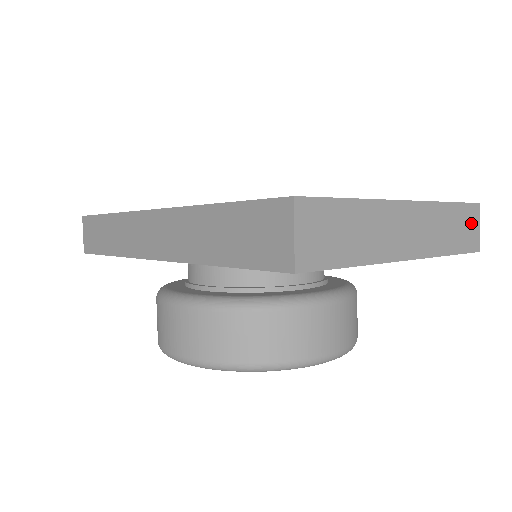
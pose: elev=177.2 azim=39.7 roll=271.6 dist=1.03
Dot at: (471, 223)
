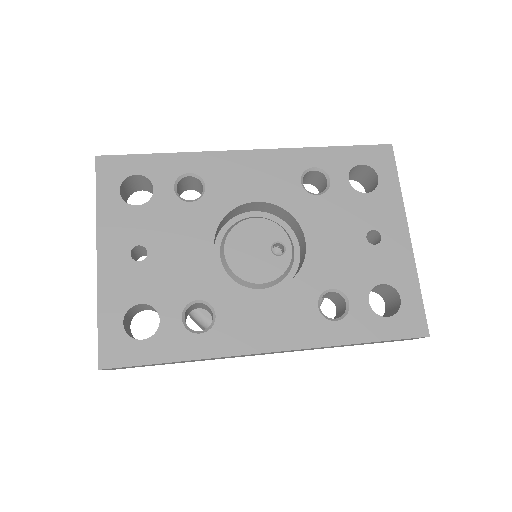
Dot at: occluded
